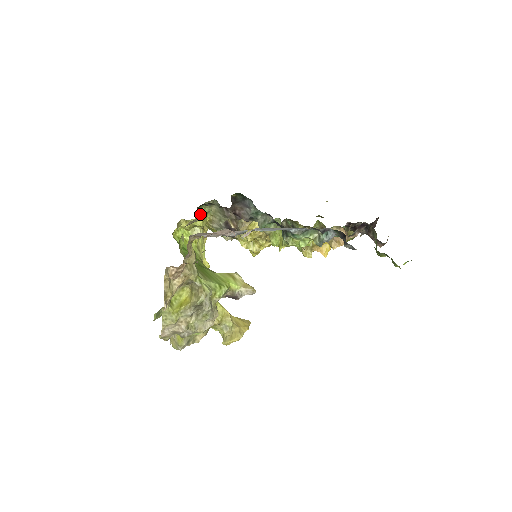
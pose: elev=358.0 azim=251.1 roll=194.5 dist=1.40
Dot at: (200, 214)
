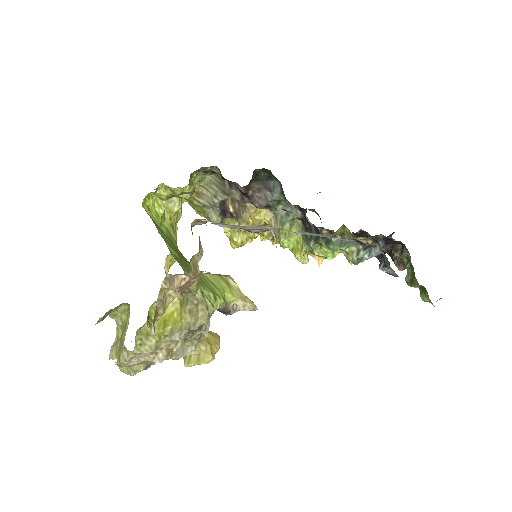
Dot at: (190, 182)
